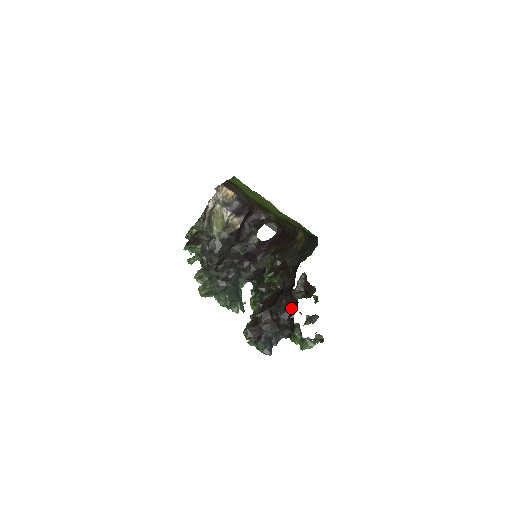
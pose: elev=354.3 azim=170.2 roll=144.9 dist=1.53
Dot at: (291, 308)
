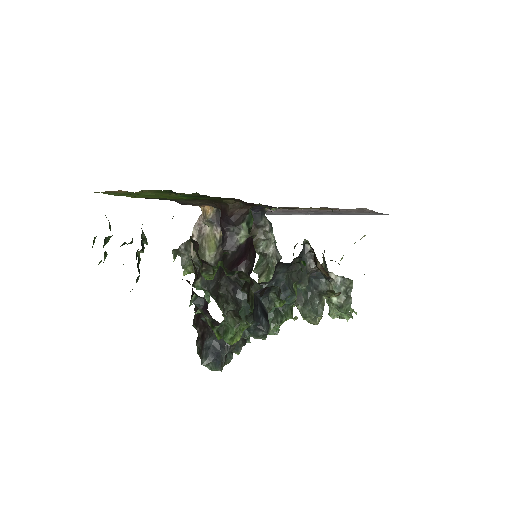
Dot at: (195, 294)
